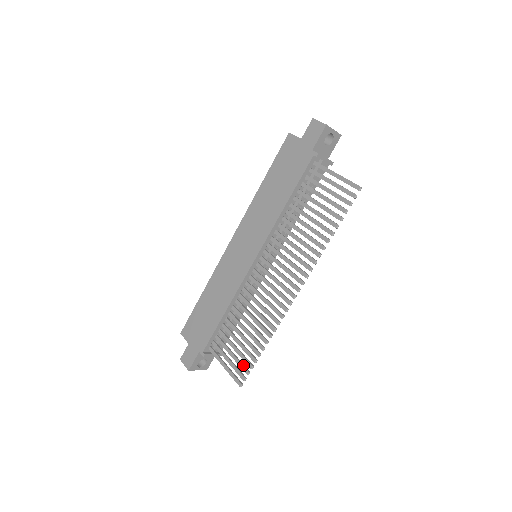
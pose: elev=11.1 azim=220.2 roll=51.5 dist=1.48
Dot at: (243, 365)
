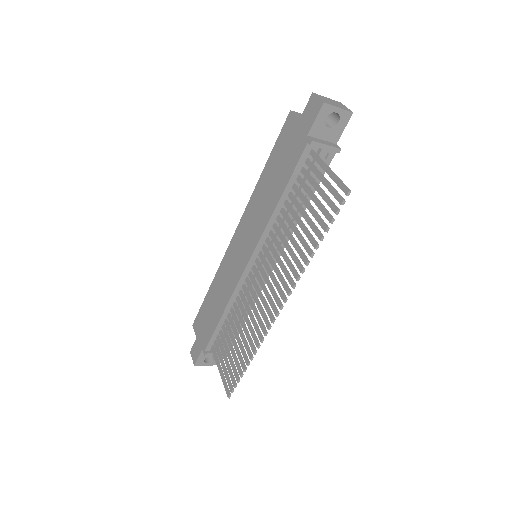
Dot at: (232, 375)
